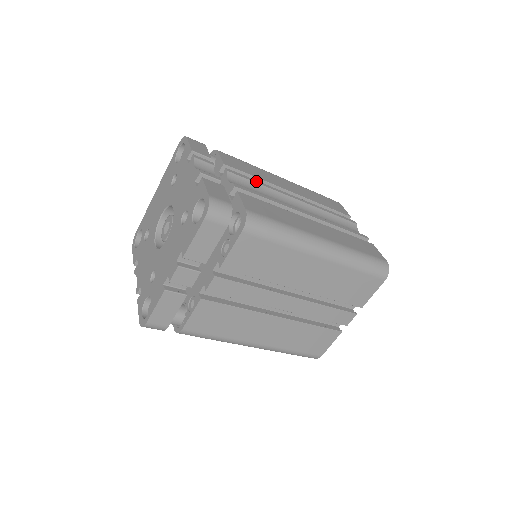
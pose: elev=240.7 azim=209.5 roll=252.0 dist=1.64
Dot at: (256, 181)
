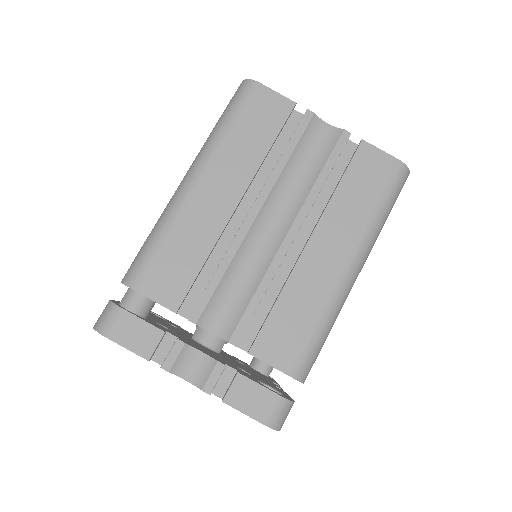
Dot at: (216, 277)
